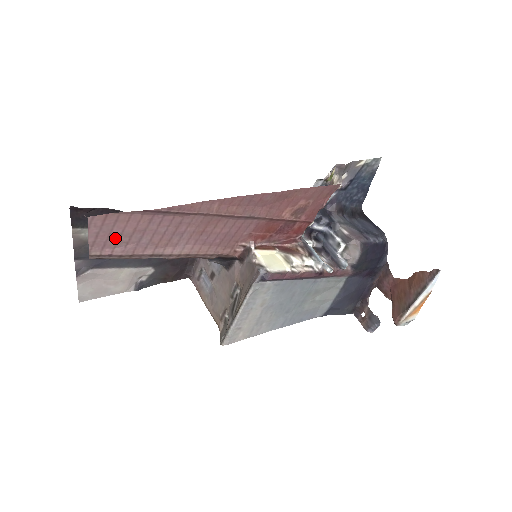
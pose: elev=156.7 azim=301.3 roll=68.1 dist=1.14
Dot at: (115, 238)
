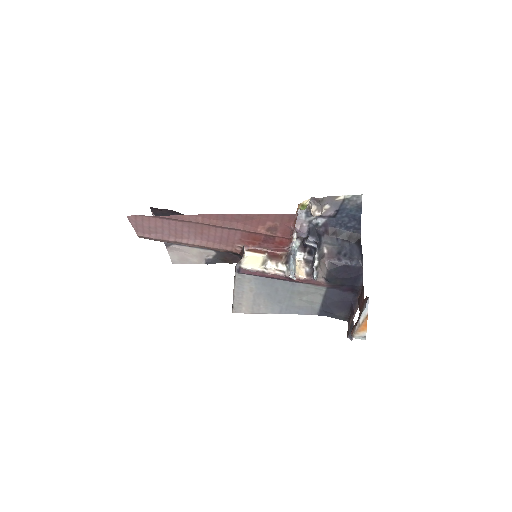
Dot at: (147, 229)
